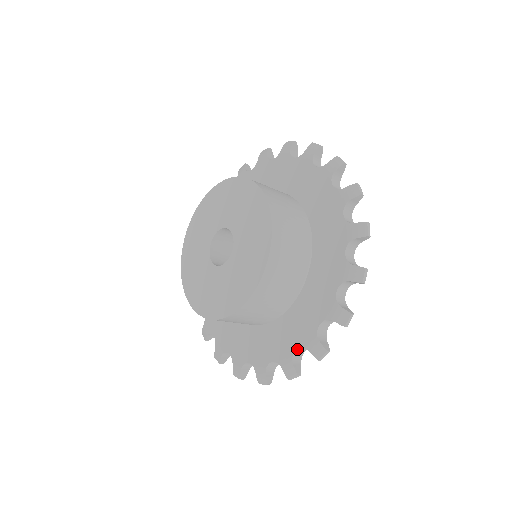
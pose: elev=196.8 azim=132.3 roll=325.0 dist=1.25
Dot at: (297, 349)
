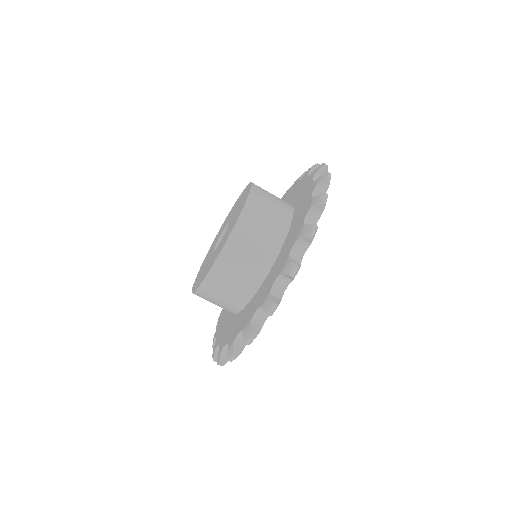
Dot at: (275, 283)
